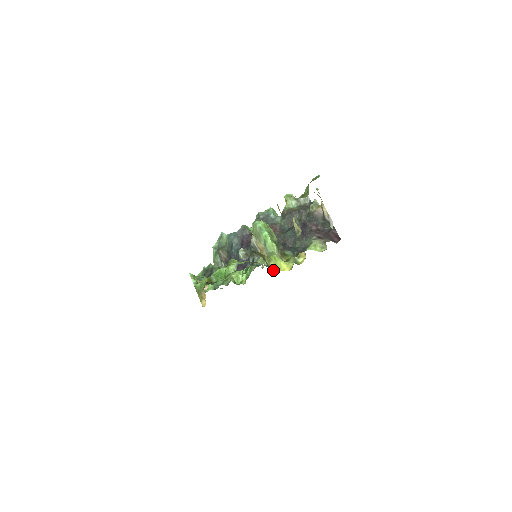
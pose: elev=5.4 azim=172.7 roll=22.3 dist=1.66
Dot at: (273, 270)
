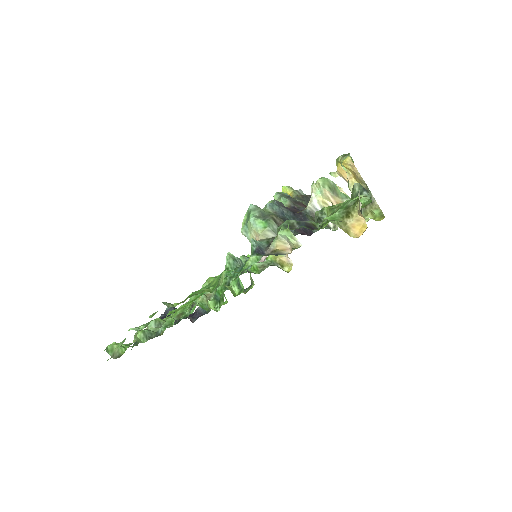
Dot at: occluded
